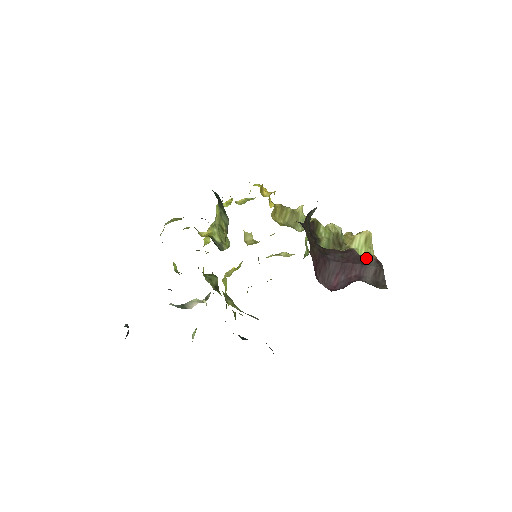
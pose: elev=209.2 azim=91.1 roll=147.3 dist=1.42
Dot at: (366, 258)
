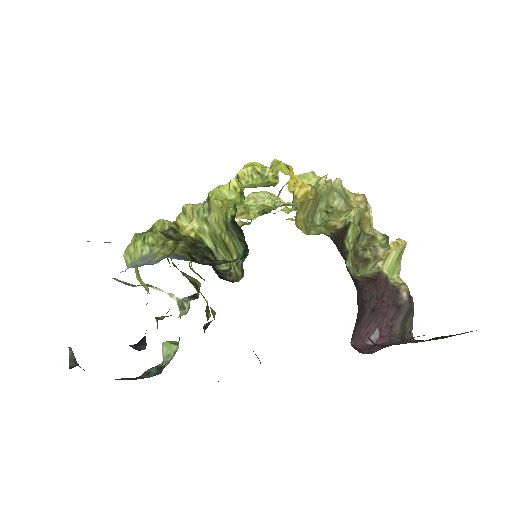
Dot at: (400, 295)
